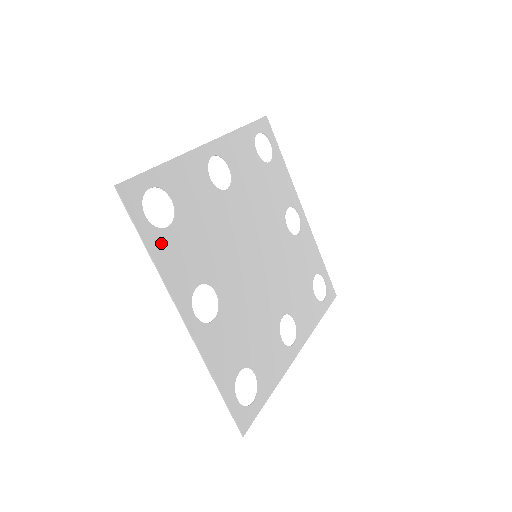
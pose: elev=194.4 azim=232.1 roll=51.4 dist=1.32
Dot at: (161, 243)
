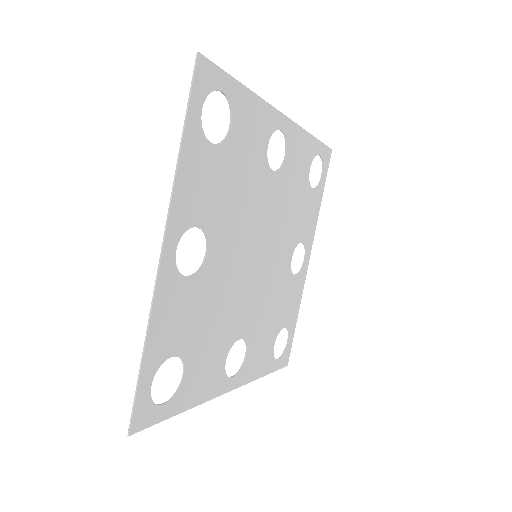
Dot at: (186, 393)
